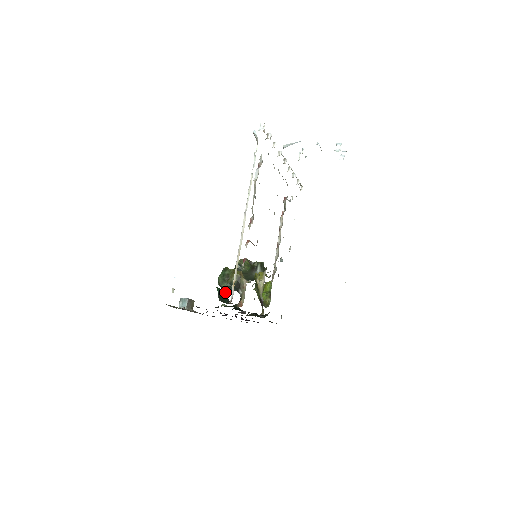
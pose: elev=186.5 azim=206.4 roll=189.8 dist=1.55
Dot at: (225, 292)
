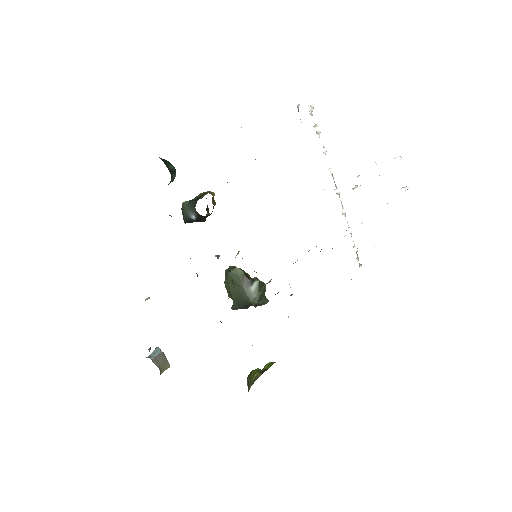
Dot at: occluded
